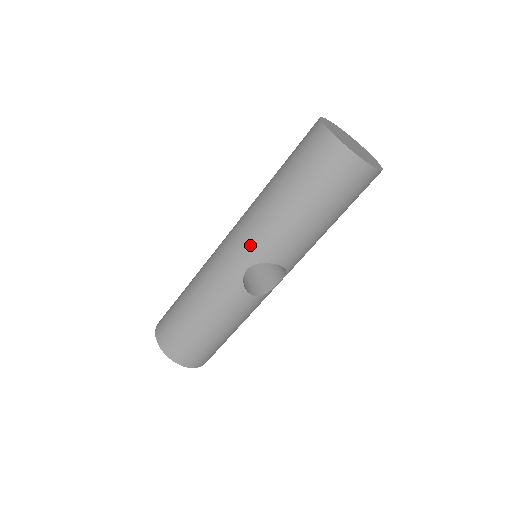
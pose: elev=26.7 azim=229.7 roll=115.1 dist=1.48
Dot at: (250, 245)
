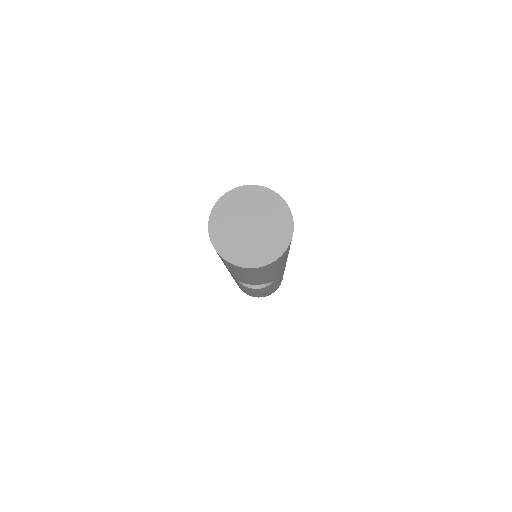
Dot at: occluded
